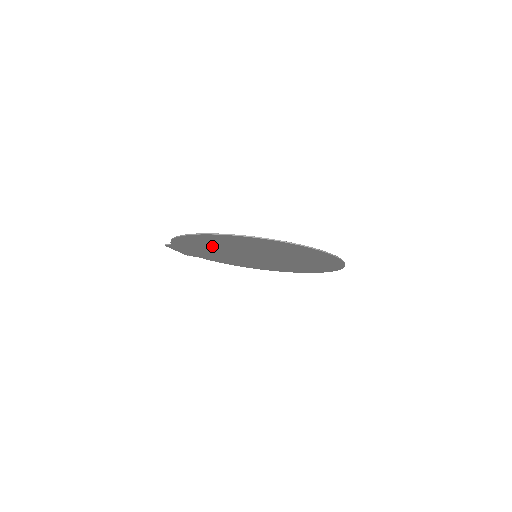
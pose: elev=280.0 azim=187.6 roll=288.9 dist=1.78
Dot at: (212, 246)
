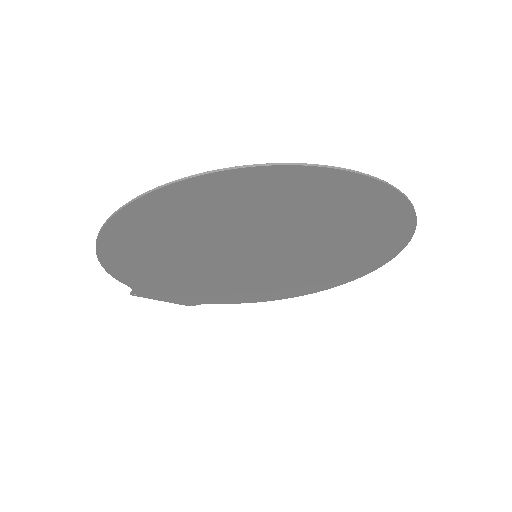
Dot at: (170, 261)
